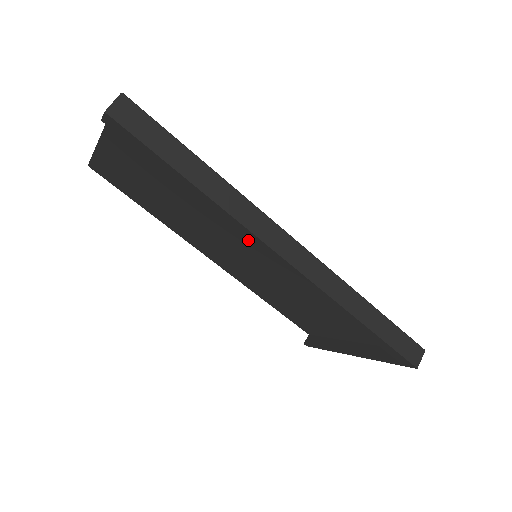
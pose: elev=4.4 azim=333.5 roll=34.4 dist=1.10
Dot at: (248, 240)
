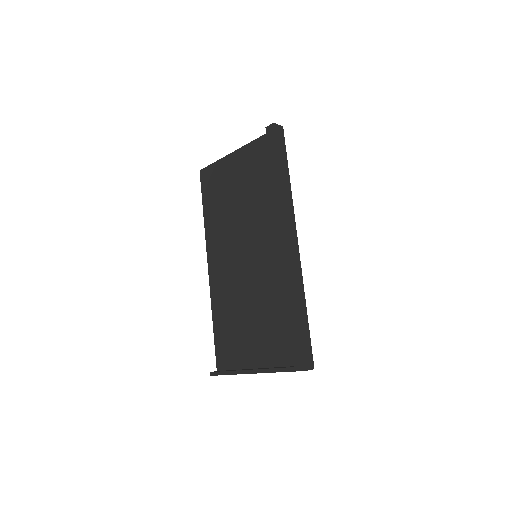
Dot at: (264, 238)
